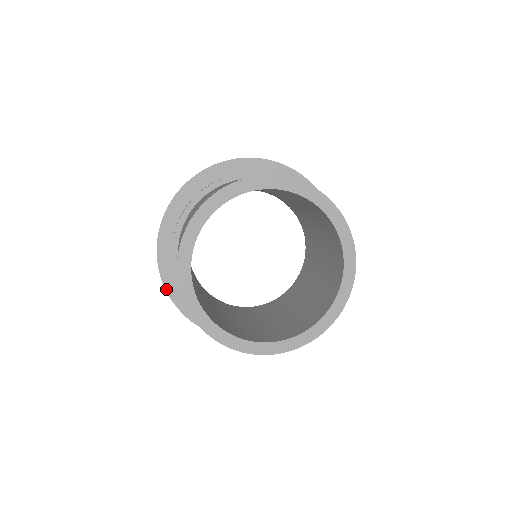
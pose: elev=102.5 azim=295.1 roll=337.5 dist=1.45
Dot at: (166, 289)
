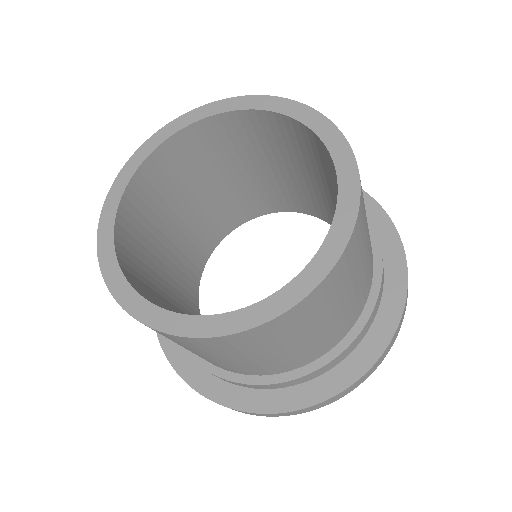
Dot at: (161, 344)
